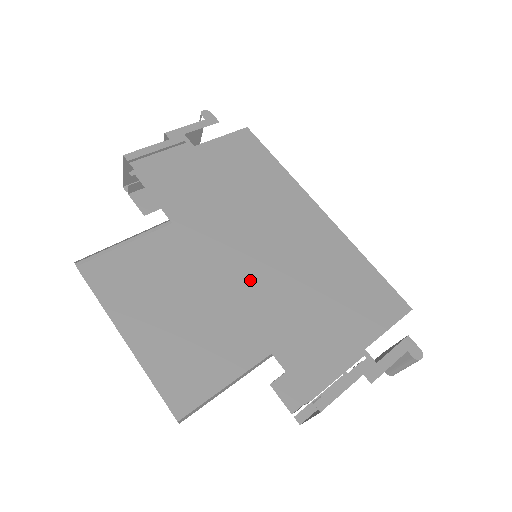
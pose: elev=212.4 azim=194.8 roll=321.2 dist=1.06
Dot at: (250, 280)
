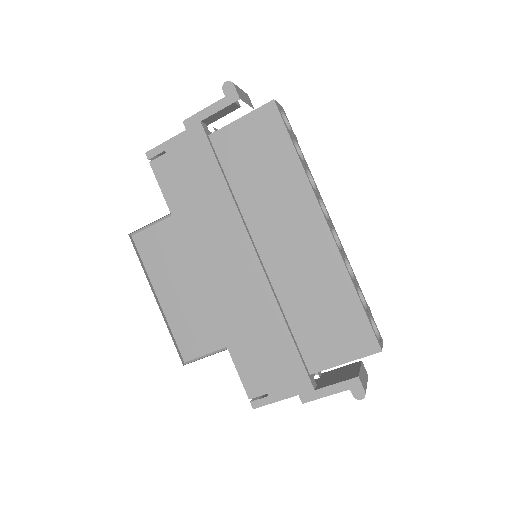
Dot at: (228, 295)
